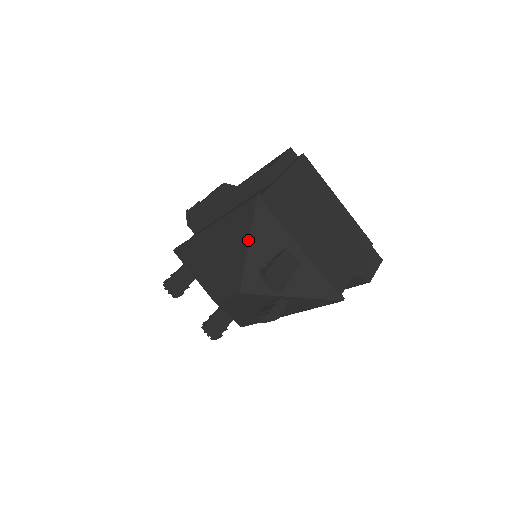
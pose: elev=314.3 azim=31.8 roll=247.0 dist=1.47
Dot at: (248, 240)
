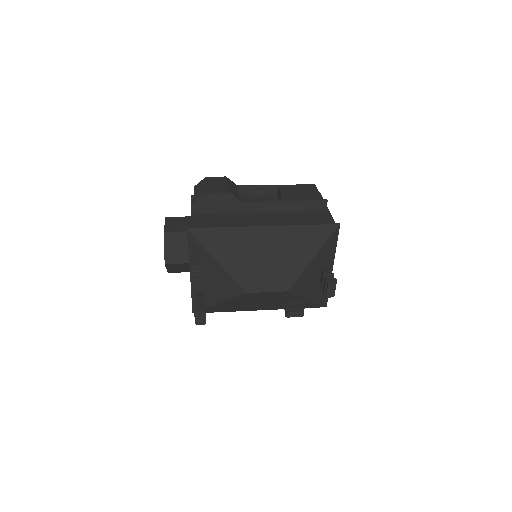
Dot at: (316, 253)
